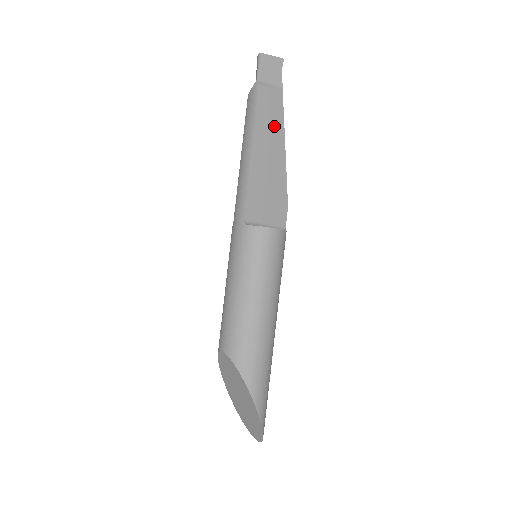
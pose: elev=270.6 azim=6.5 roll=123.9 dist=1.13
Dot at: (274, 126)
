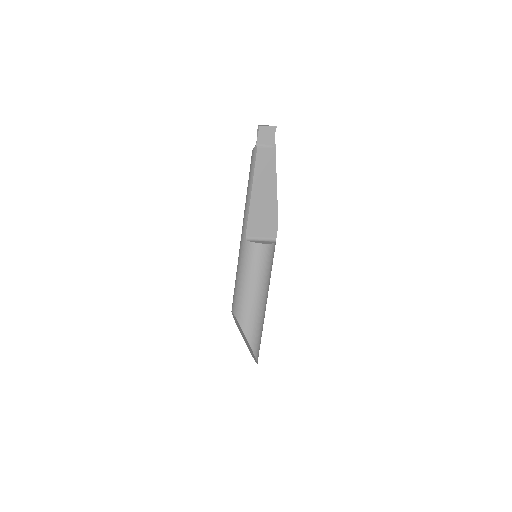
Dot at: (268, 174)
